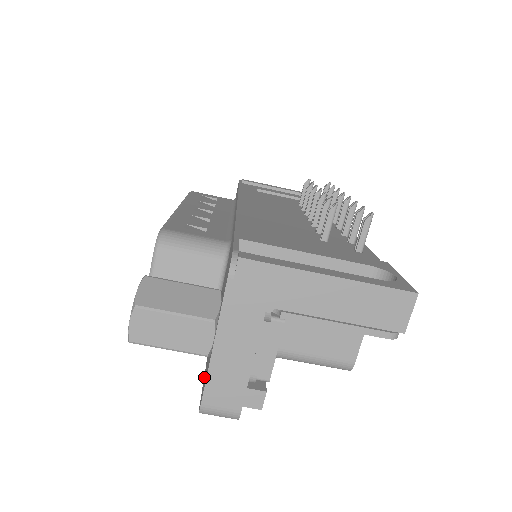
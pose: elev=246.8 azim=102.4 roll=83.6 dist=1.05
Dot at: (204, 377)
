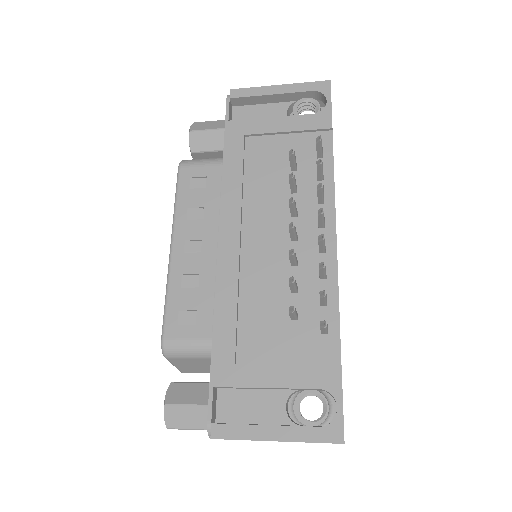
Dot at: occluded
